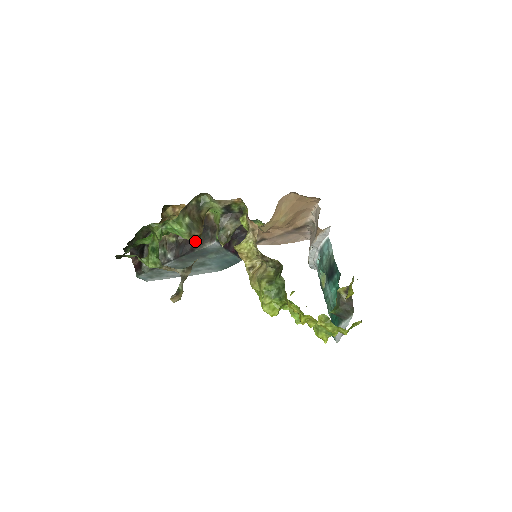
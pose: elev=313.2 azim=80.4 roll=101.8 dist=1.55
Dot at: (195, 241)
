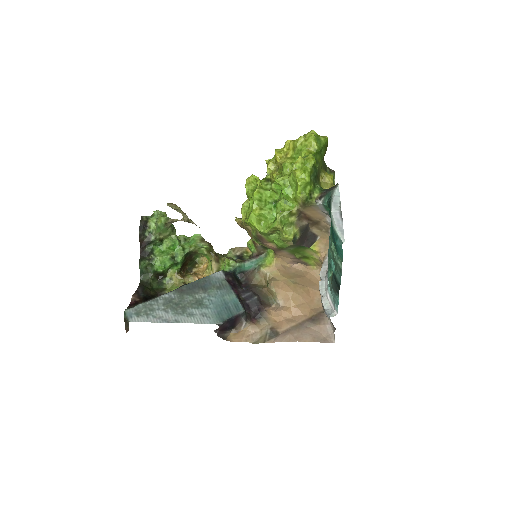
Dot at: (204, 246)
